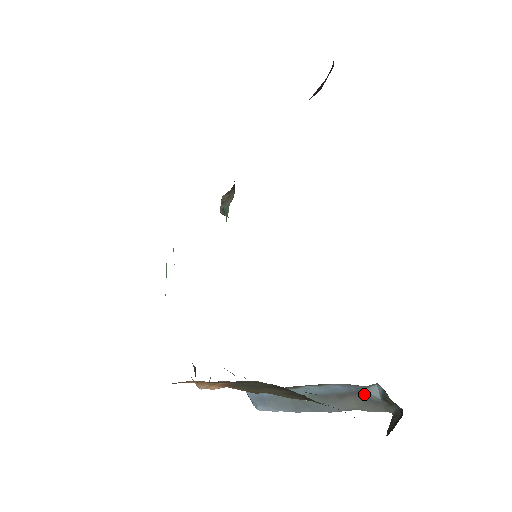
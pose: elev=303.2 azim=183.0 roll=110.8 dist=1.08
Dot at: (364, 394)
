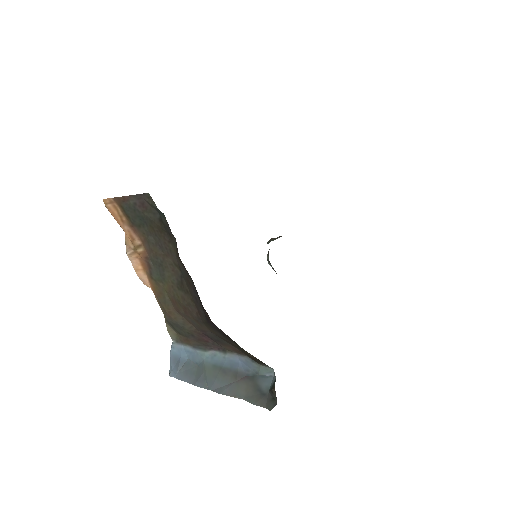
Dot at: (257, 381)
